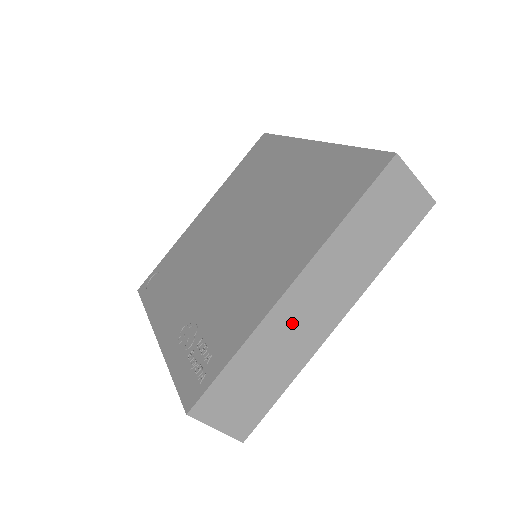
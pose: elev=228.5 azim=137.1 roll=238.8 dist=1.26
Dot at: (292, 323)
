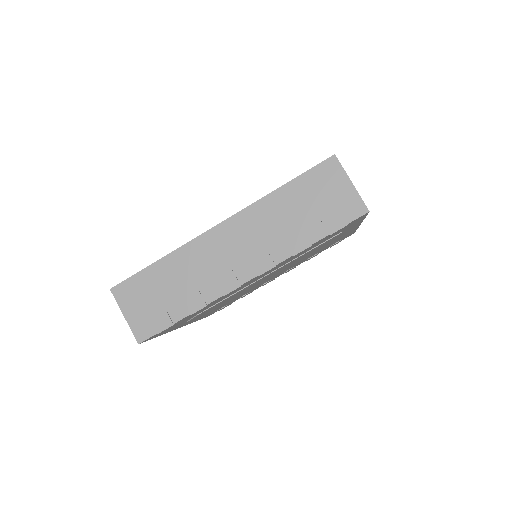
Dot at: occluded
